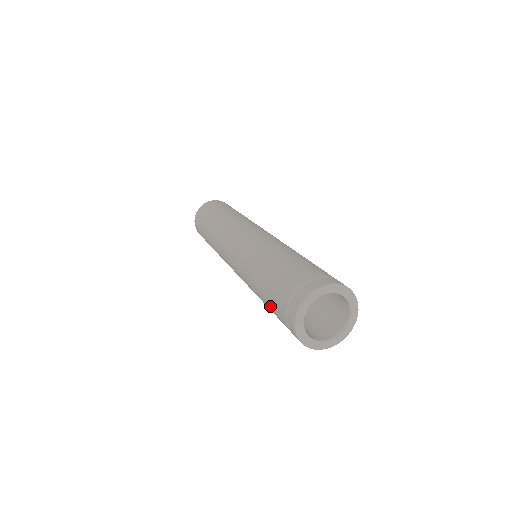
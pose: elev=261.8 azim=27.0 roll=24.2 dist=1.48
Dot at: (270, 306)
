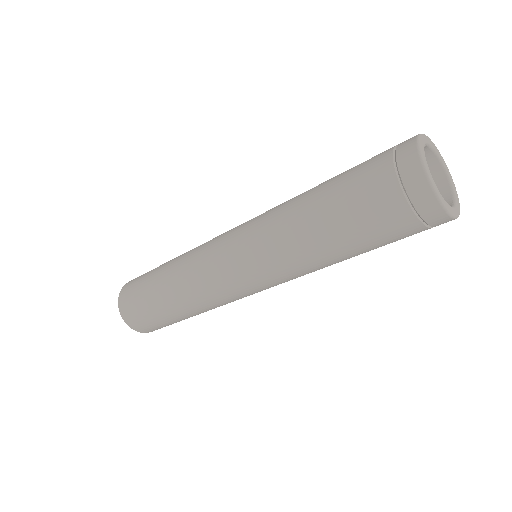
Dot at: (352, 213)
